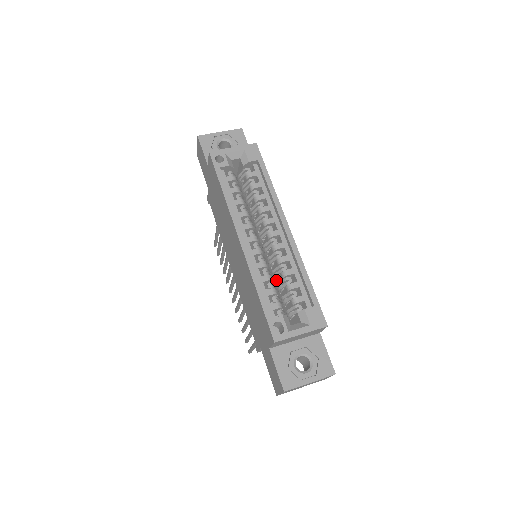
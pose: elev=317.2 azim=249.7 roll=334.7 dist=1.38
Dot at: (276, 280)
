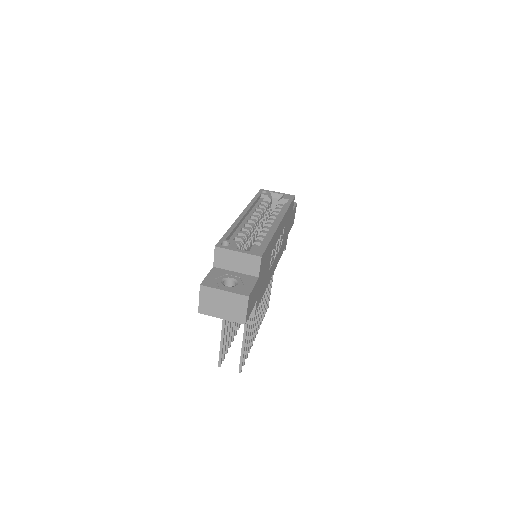
Dot at: occluded
